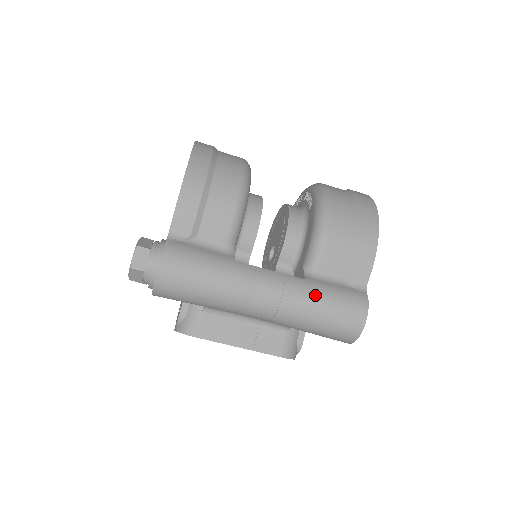
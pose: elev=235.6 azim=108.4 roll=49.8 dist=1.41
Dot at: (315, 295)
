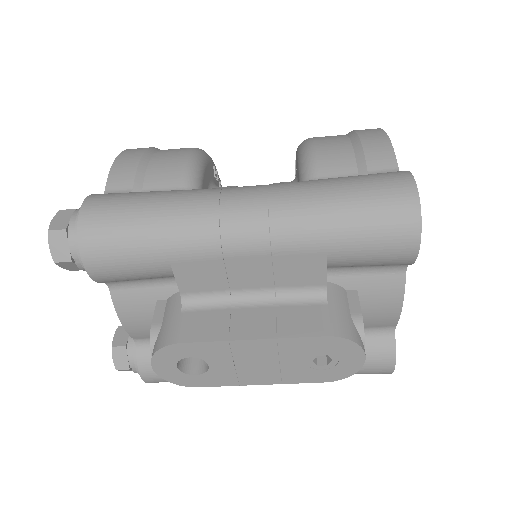
Dot at: (318, 182)
